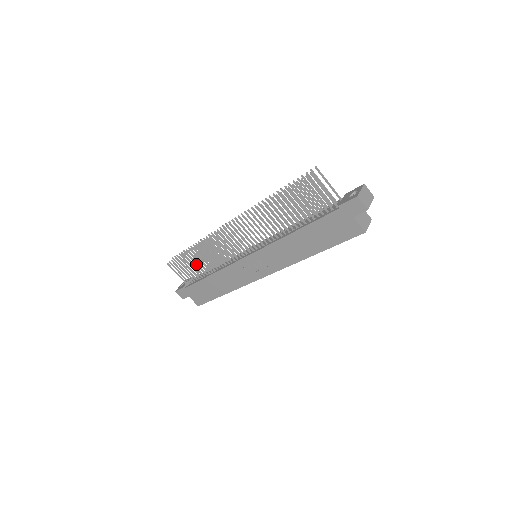
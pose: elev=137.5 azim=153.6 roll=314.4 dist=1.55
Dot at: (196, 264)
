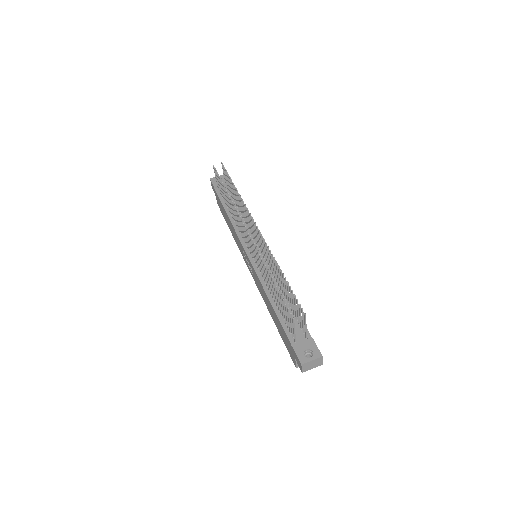
Dot at: (226, 198)
